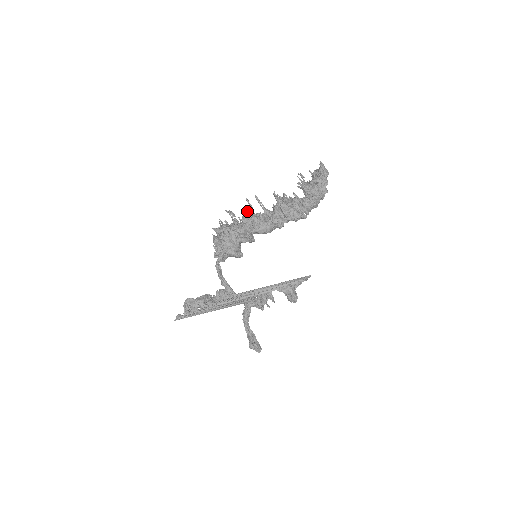
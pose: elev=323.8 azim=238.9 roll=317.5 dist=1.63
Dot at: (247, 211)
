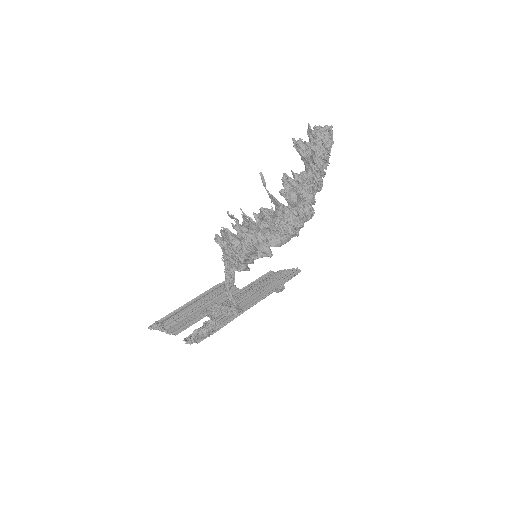
Dot at: (272, 221)
